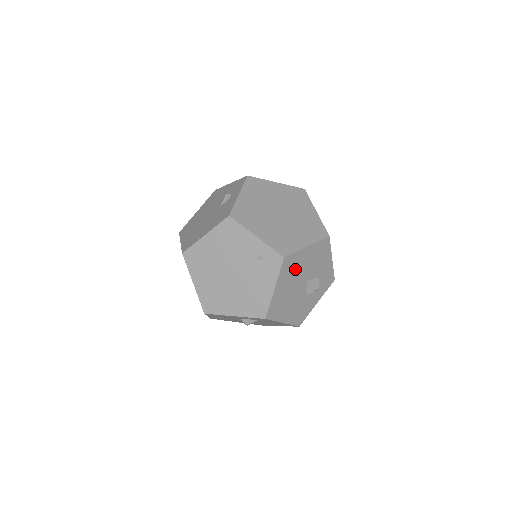
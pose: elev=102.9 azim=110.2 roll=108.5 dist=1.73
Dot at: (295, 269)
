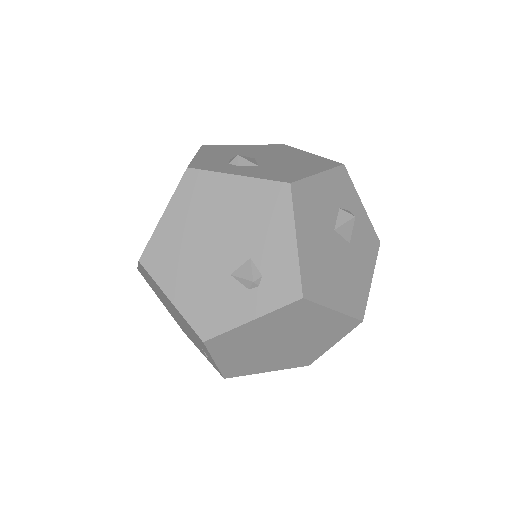
Dot at: occluded
